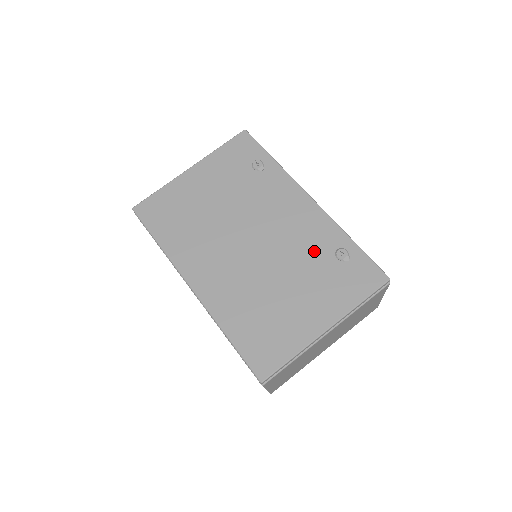
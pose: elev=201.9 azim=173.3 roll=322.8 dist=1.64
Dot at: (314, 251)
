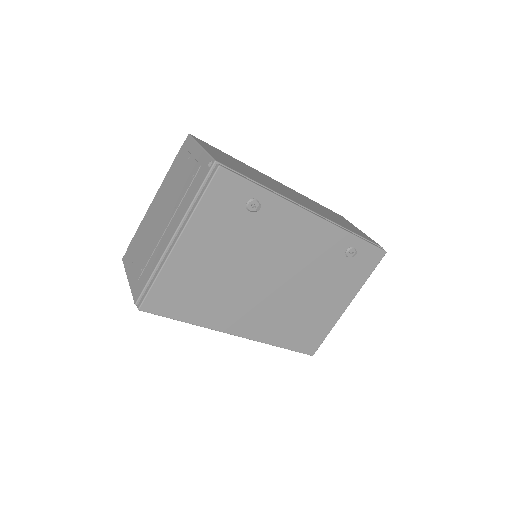
Dot at: (329, 261)
